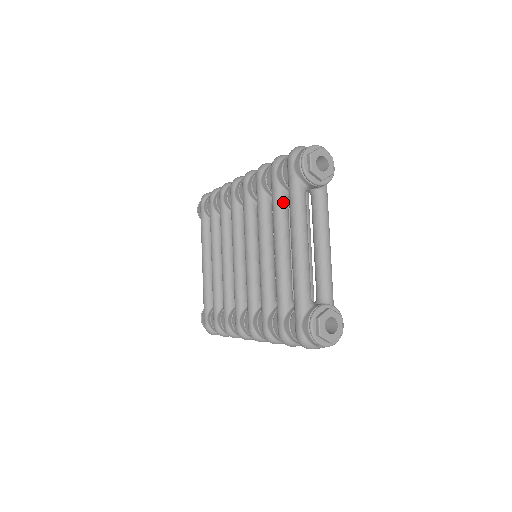
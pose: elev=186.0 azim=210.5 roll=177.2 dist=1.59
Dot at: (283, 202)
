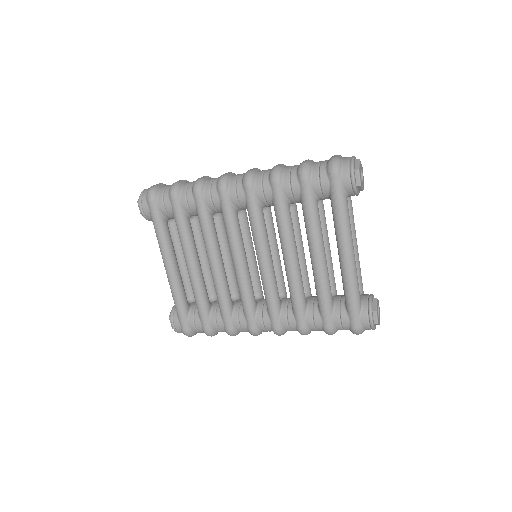
Dot at: (318, 212)
